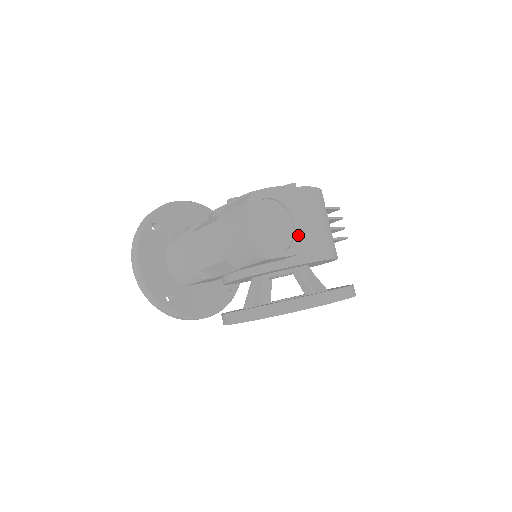
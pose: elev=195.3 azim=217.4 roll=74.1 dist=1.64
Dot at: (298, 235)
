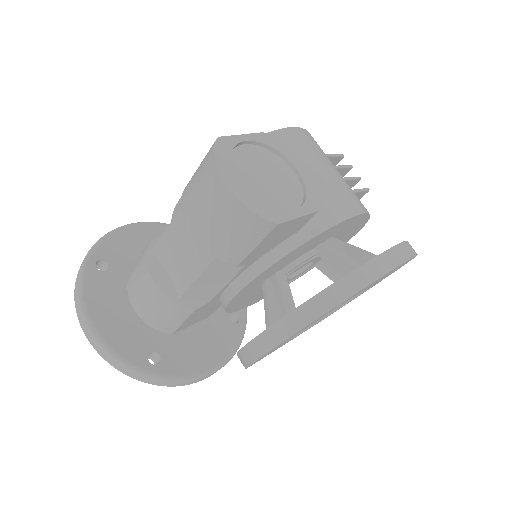
Dot at: (308, 184)
